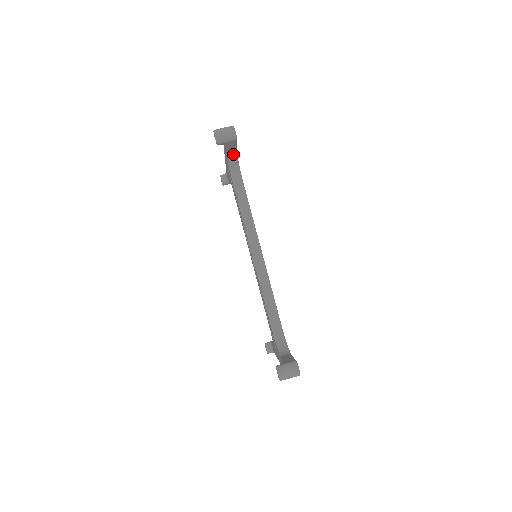
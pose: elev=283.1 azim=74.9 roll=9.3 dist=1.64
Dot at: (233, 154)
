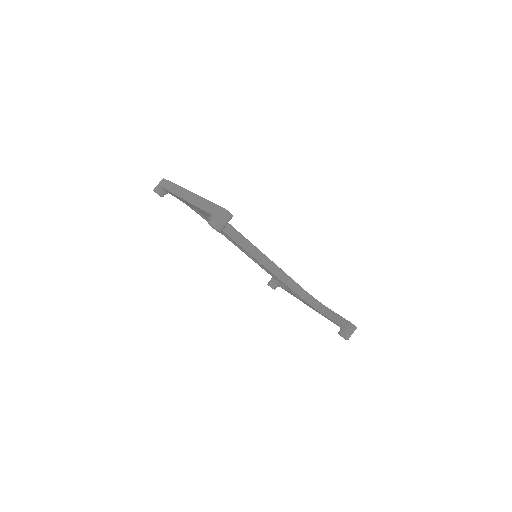
Dot at: occluded
